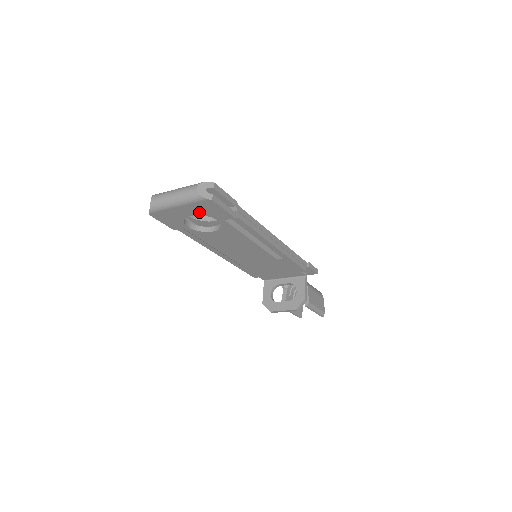
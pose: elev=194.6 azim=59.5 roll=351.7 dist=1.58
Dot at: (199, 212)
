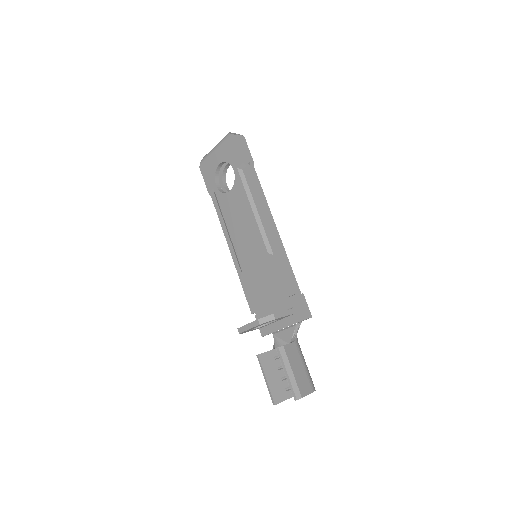
Dot at: (225, 157)
